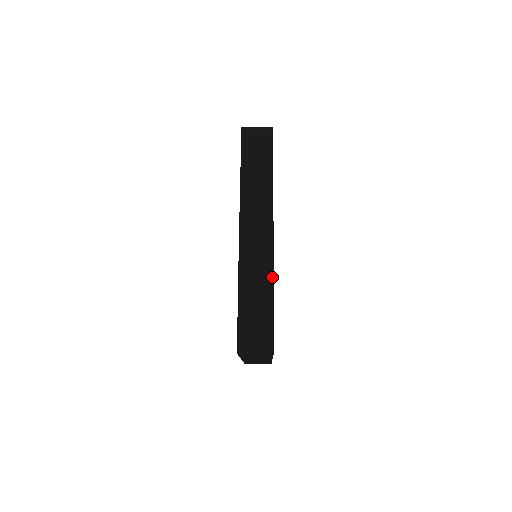
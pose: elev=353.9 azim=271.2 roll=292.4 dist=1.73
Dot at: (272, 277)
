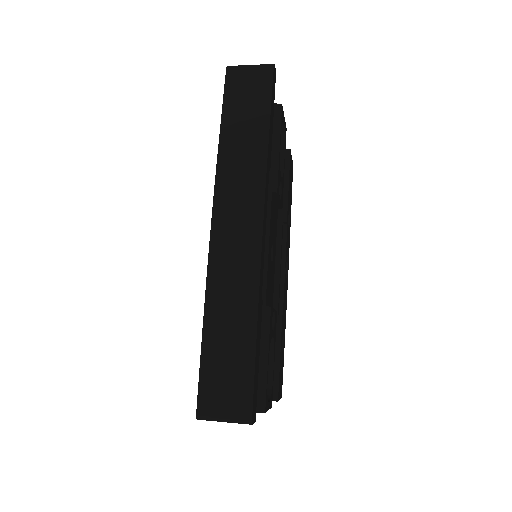
Dot at: (256, 302)
